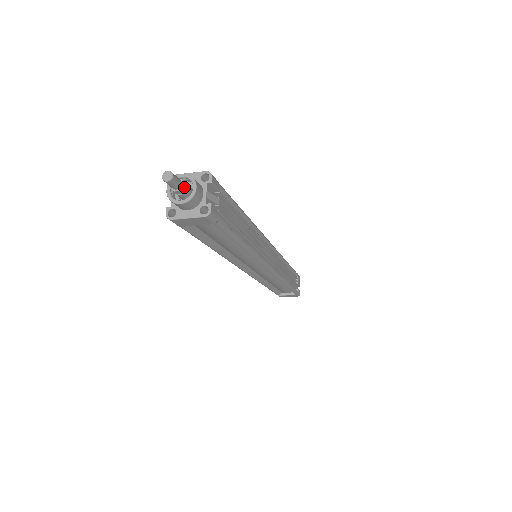
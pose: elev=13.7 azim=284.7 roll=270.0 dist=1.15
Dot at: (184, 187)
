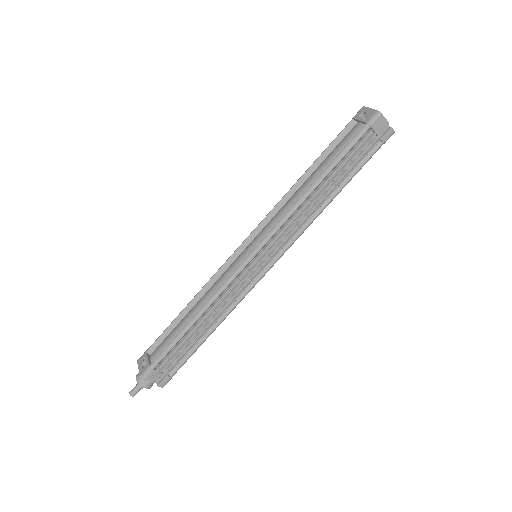
Dot at: (142, 388)
